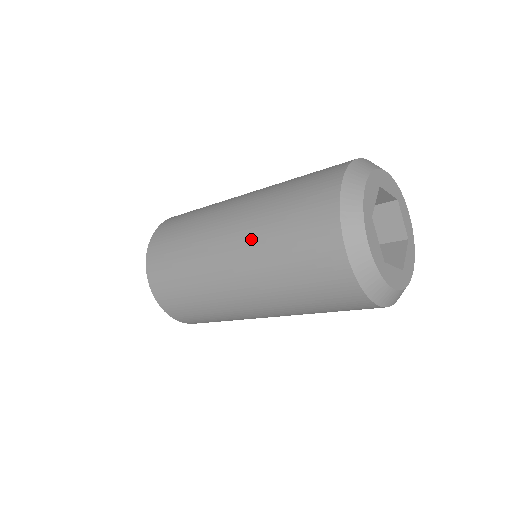
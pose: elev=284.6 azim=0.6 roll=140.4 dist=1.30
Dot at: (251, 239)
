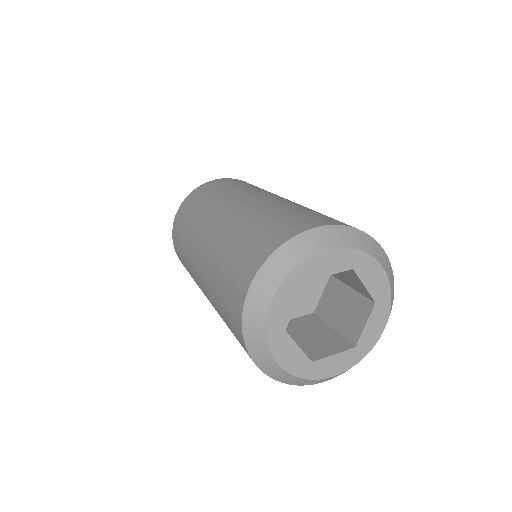
Dot at: (230, 224)
